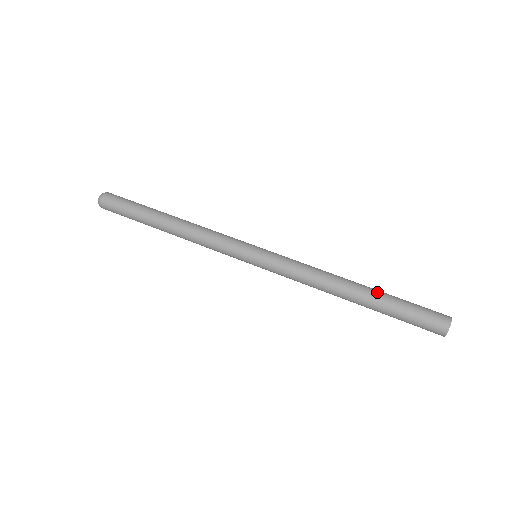
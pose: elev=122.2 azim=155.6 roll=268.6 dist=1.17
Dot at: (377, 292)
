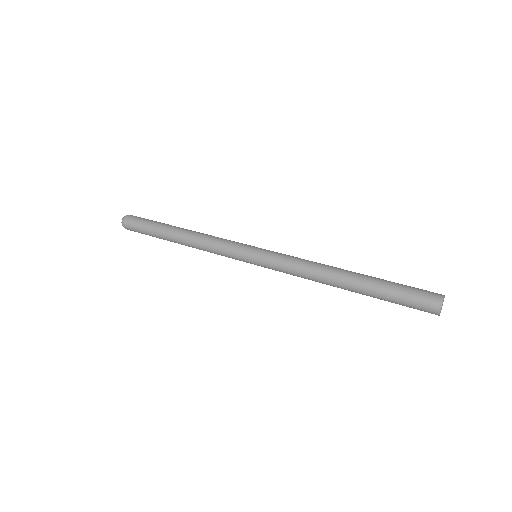
Dot at: (369, 276)
